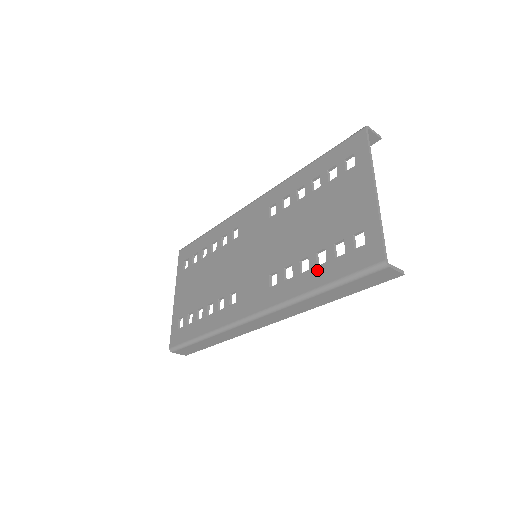
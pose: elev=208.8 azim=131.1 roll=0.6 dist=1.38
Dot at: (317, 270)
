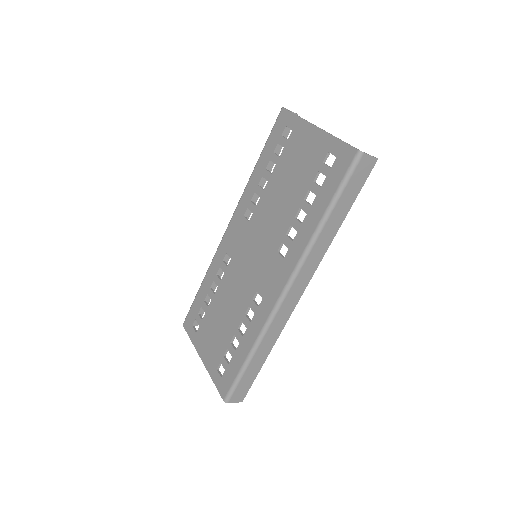
Dot at: (313, 207)
